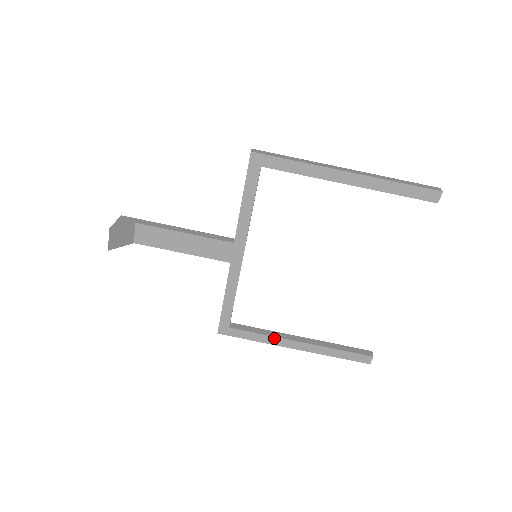
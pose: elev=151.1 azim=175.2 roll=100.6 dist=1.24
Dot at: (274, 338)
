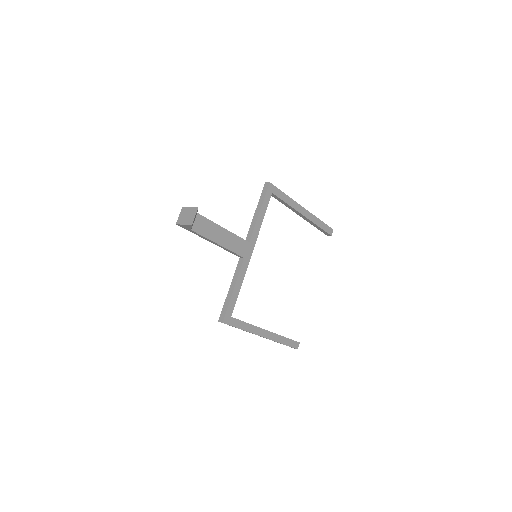
Dot at: (255, 327)
